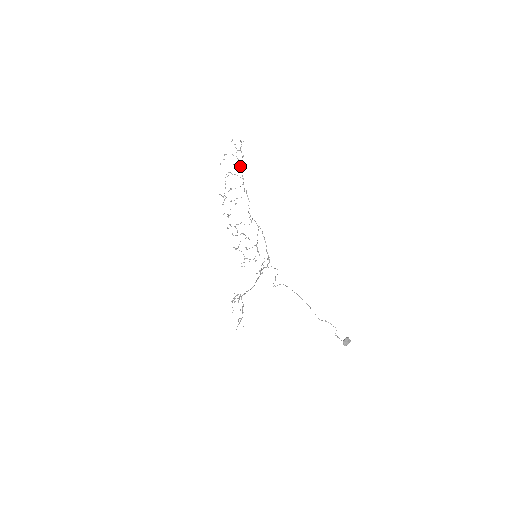
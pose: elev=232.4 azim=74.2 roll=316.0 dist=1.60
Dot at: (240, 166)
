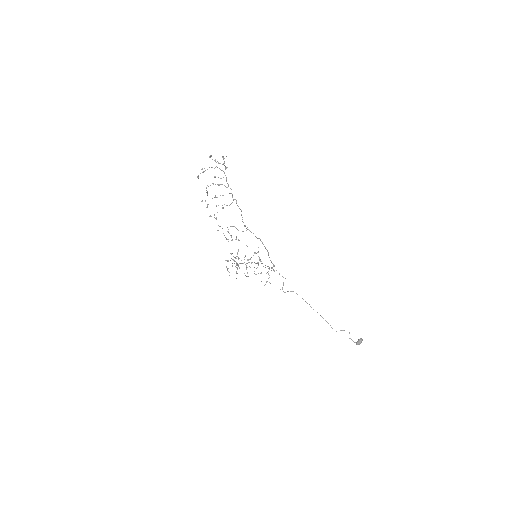
Dot at: occluded
